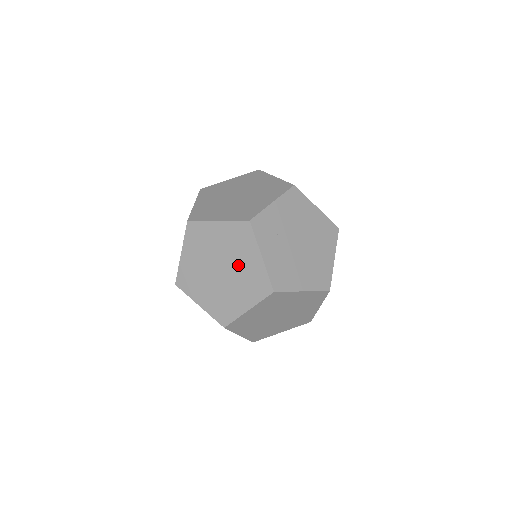
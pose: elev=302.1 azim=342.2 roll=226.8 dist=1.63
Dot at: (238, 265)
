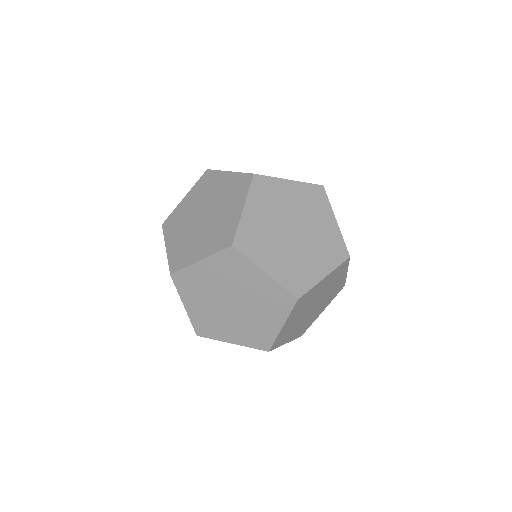
Dot at: occluded
